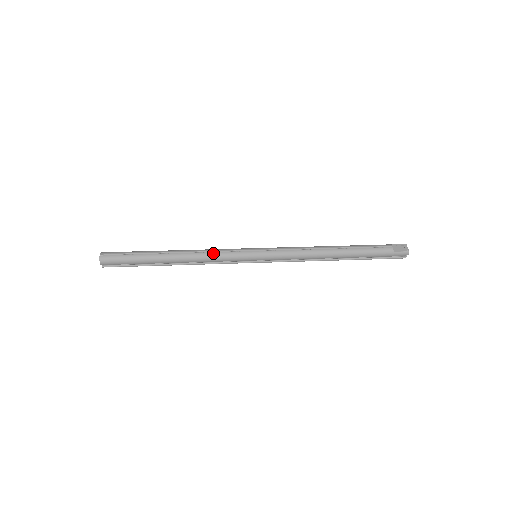
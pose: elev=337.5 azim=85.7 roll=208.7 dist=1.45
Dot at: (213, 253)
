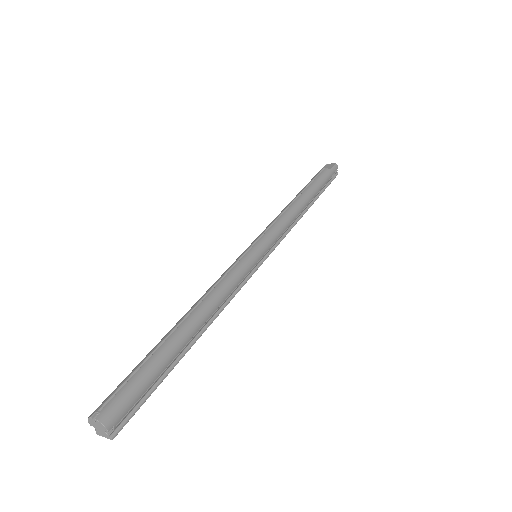
Dot at: (222, 280)
